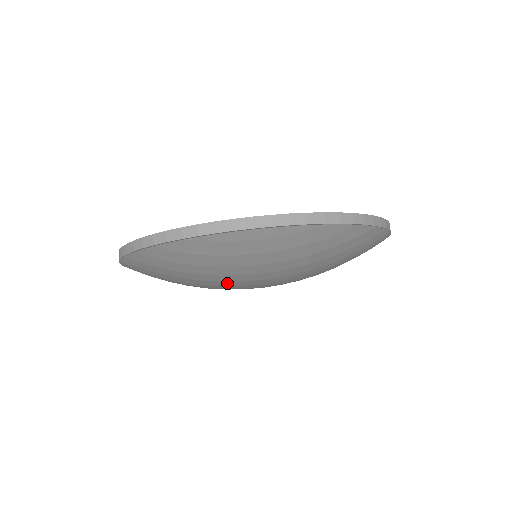
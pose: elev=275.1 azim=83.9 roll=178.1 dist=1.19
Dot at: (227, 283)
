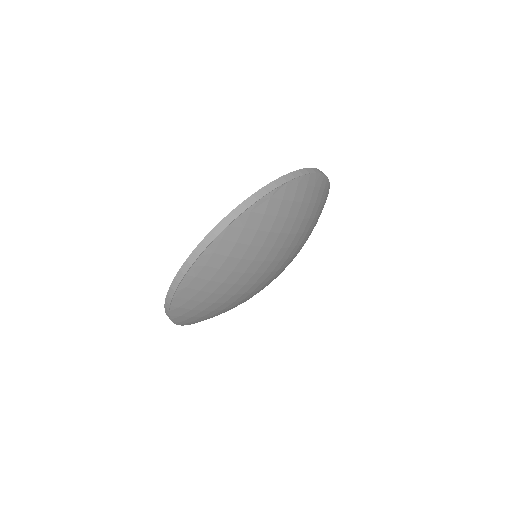
Dot at: (240, 292)
